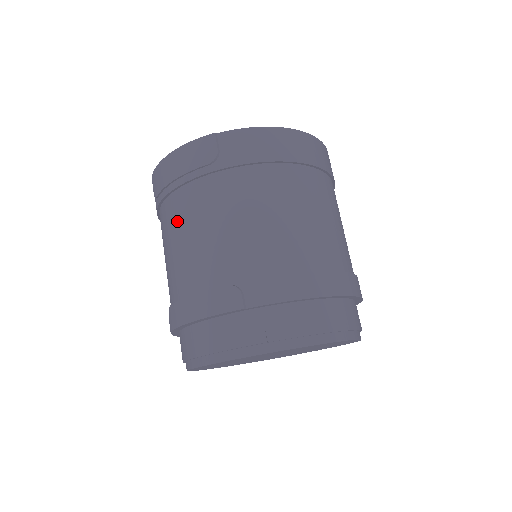
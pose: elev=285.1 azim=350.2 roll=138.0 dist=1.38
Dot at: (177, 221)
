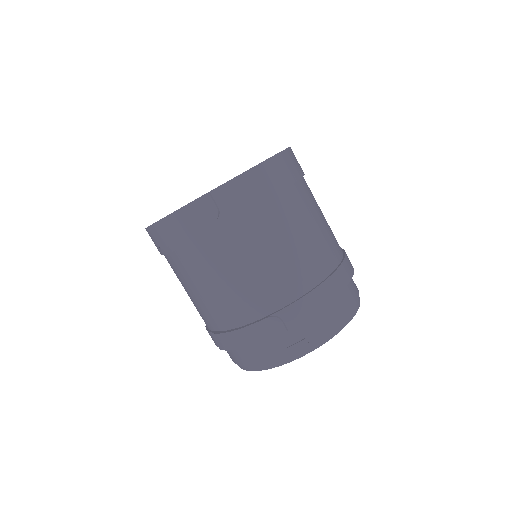
Dot at: (197, 271)
